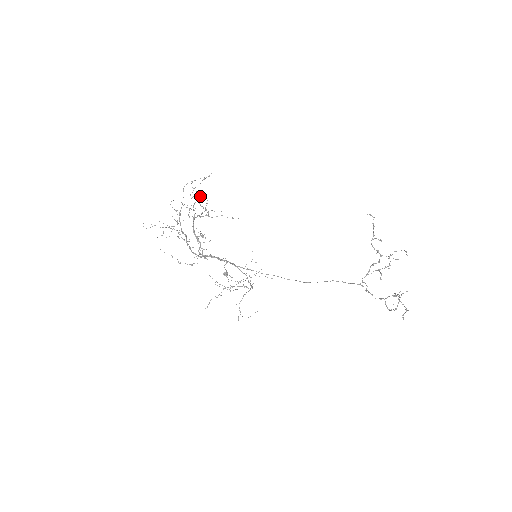
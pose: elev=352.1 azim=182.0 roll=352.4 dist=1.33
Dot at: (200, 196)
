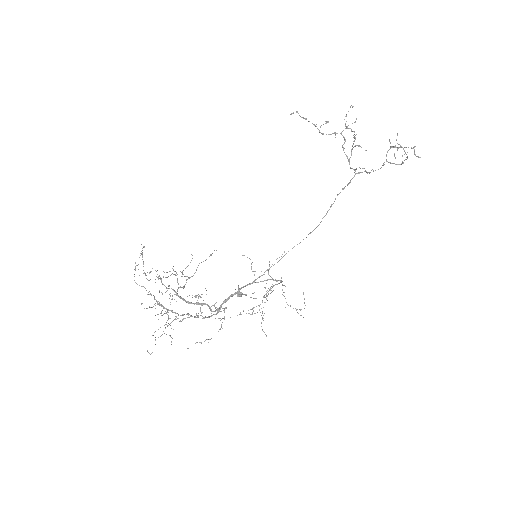
Dot at: occluded
